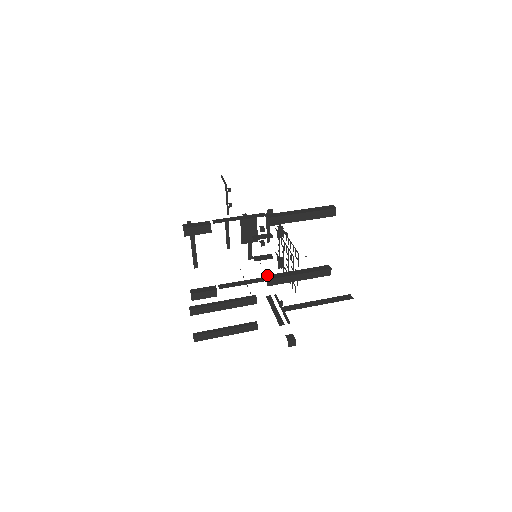
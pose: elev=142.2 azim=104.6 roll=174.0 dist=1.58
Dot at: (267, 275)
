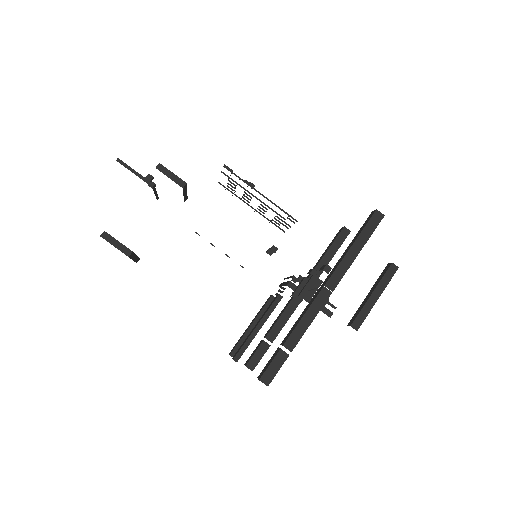
Dot at: occluded
